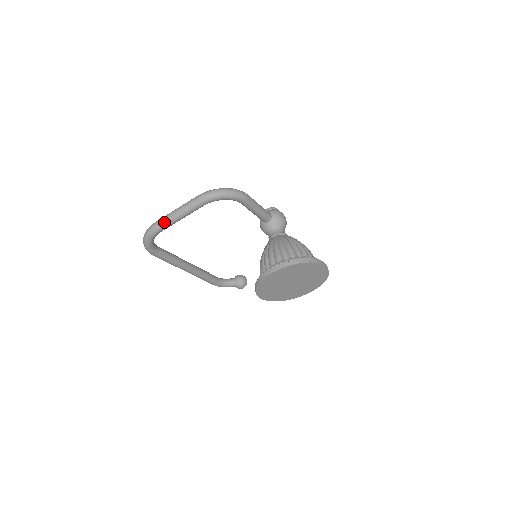
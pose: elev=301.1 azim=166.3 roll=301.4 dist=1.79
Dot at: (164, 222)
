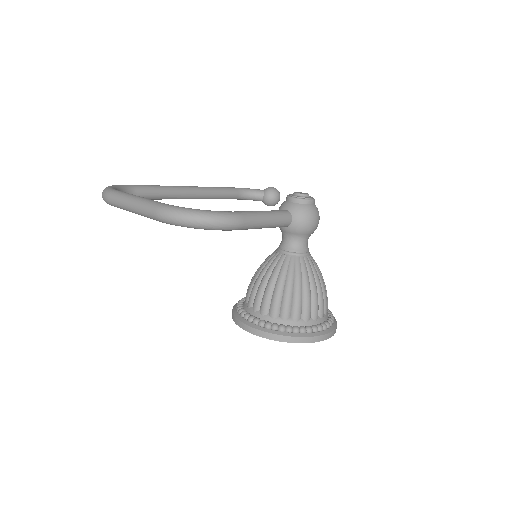
Dot at: (118, 206)
